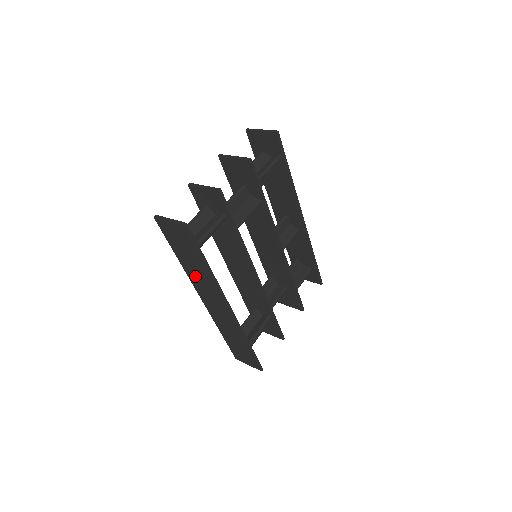
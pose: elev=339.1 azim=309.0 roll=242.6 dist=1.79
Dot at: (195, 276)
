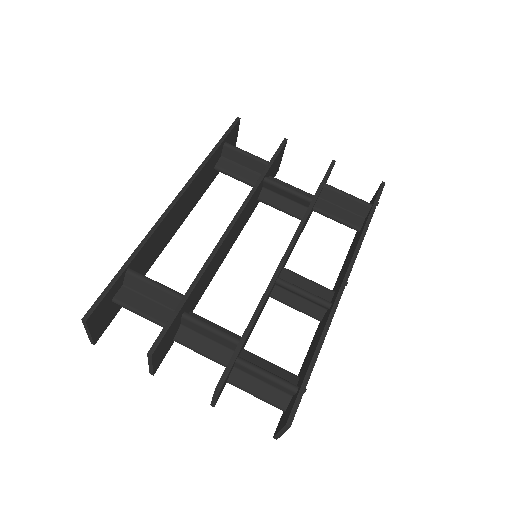
Dot at: occluded
